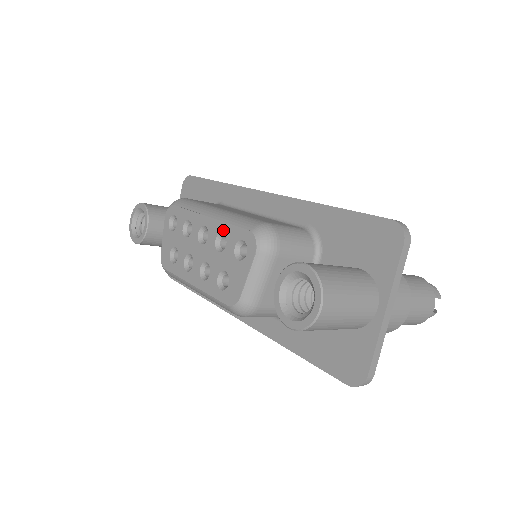
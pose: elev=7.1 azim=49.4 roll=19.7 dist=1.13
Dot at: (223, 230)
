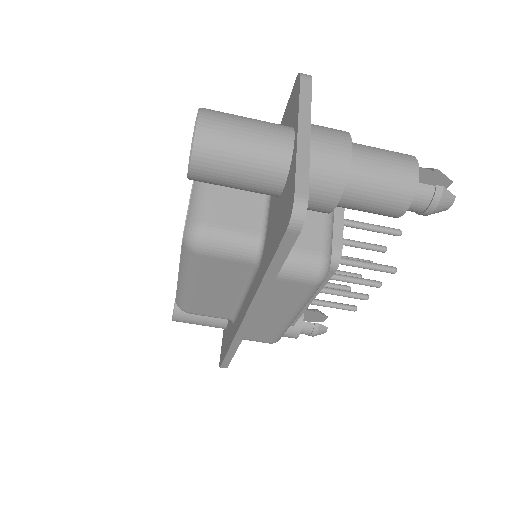
Dot at: occluded
